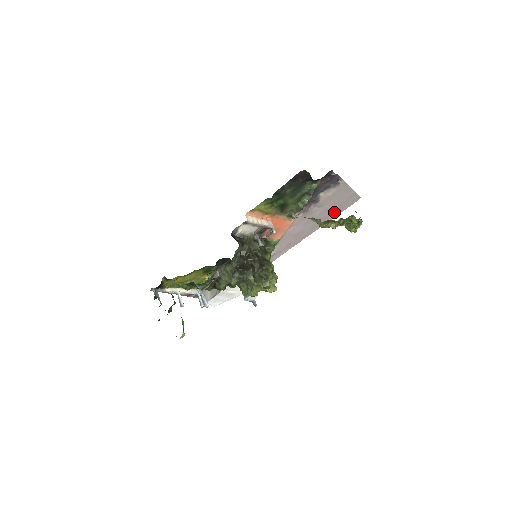
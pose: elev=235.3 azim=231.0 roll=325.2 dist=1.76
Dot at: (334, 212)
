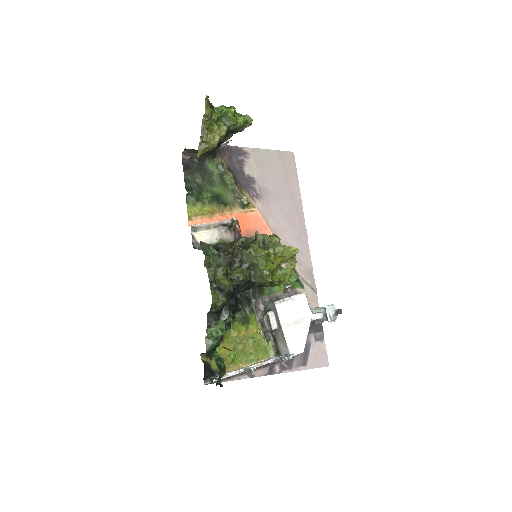
Dot at: (289, 180)
